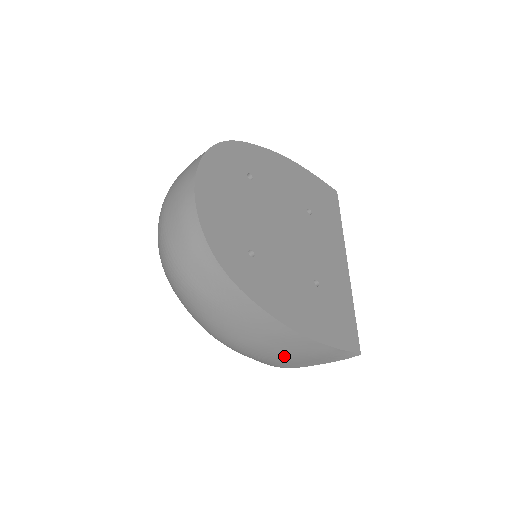
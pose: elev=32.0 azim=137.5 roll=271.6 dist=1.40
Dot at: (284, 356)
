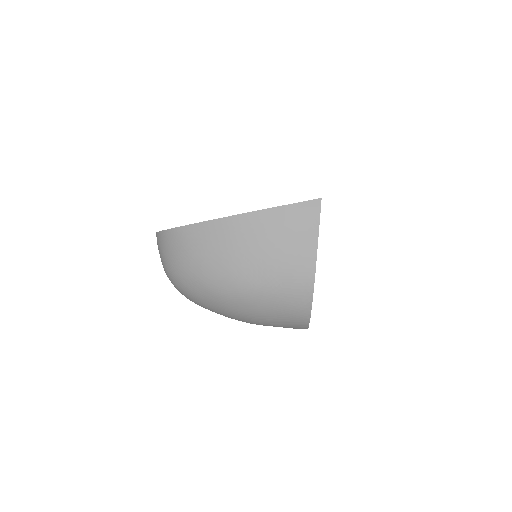
Dot at: (269, 252)
